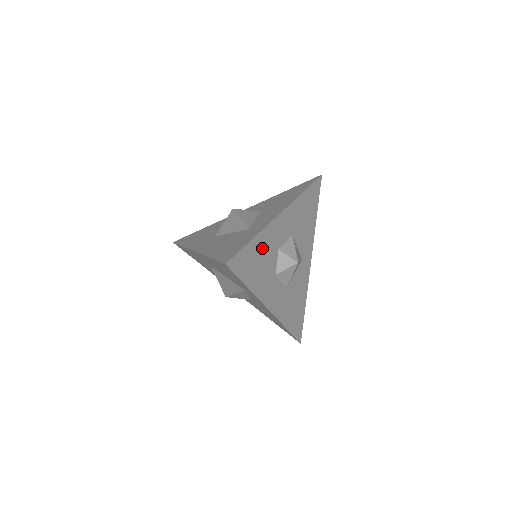
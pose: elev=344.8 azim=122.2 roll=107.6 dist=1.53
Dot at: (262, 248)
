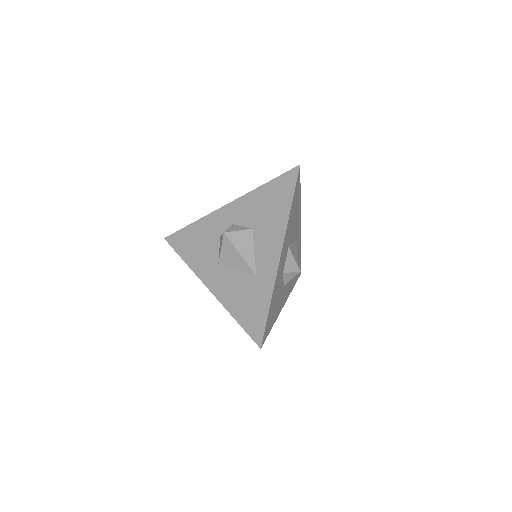
Dot at: (275, 296)
